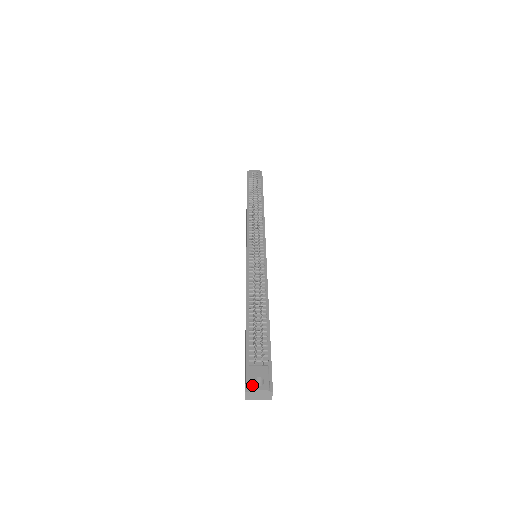
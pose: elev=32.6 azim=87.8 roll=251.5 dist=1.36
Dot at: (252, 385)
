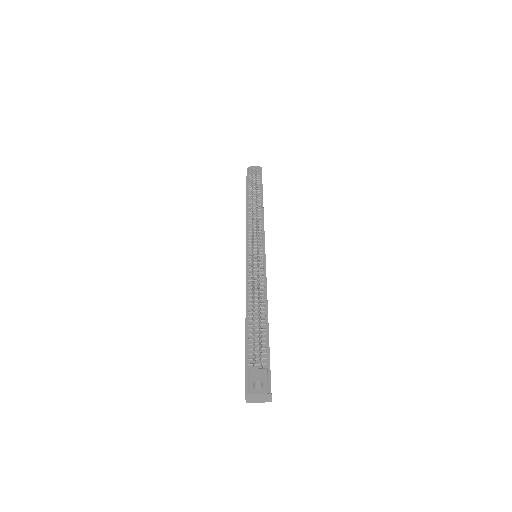
Dot at: (251, 389)
